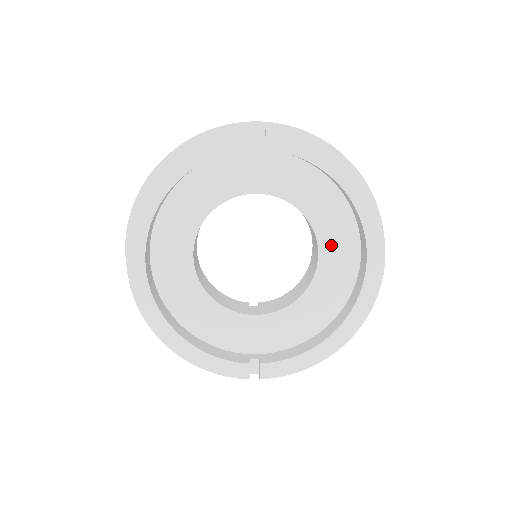
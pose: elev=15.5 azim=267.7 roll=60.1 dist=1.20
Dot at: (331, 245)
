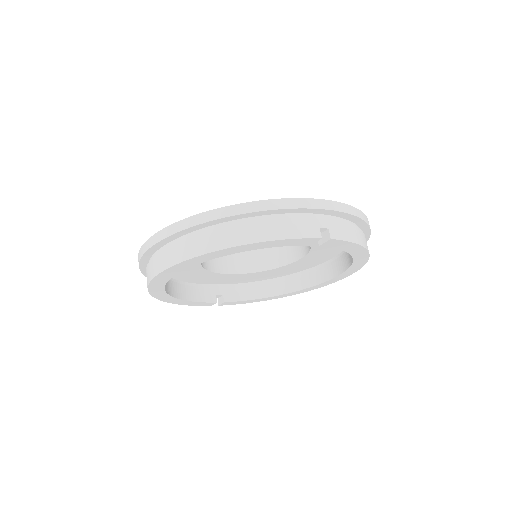
Dot at: (315, 255)
